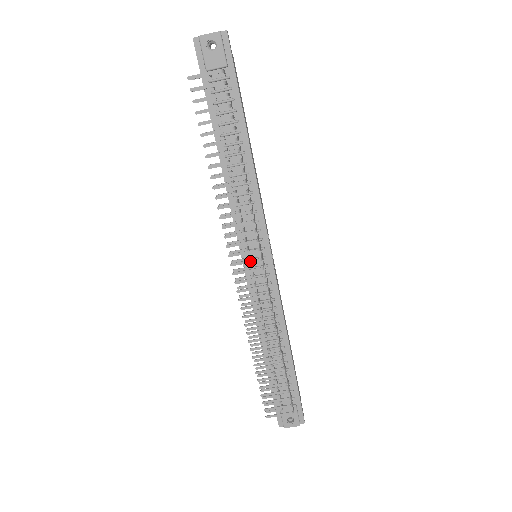
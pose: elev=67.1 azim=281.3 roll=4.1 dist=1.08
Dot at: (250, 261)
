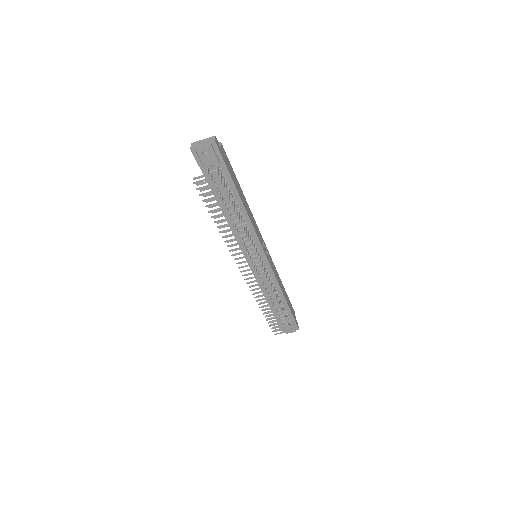
Dot at: (253, 269)
